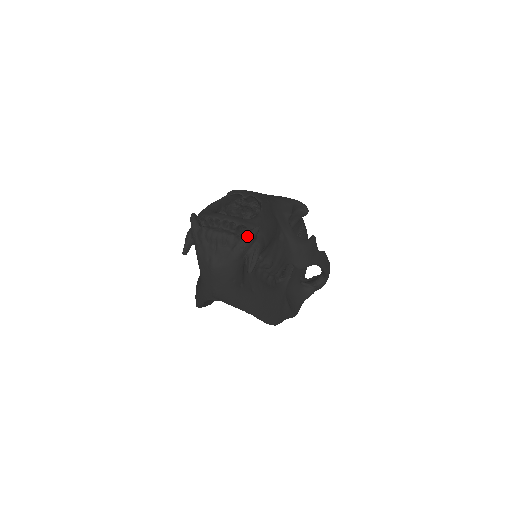
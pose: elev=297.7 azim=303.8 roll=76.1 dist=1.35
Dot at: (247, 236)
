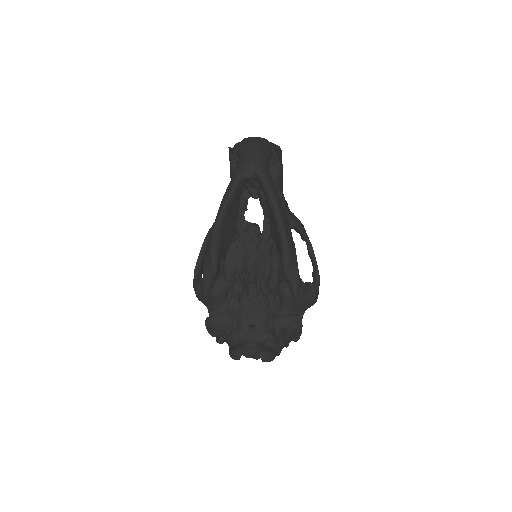
Dot at: occluded
